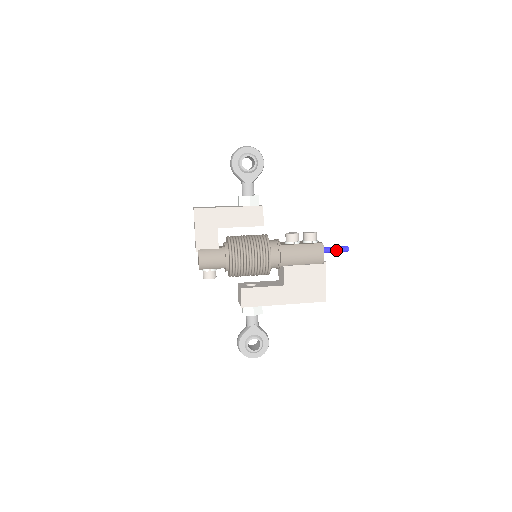
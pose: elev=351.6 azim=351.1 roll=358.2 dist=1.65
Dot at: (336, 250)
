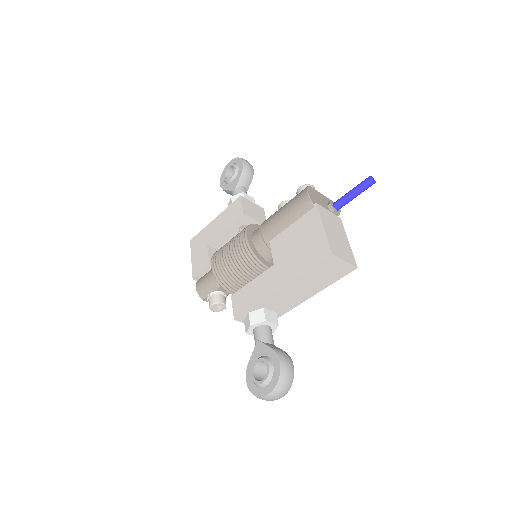
Dot at: (353, 191)
